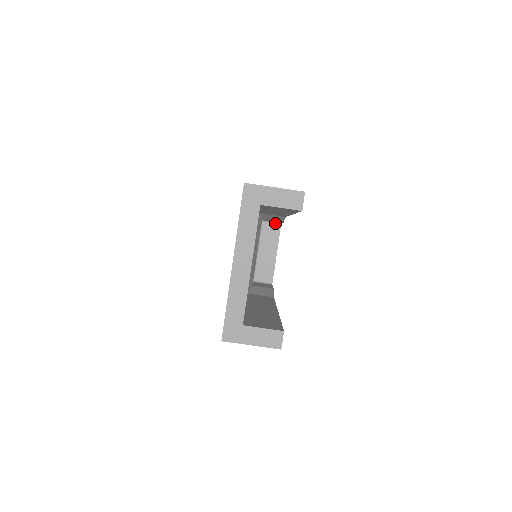
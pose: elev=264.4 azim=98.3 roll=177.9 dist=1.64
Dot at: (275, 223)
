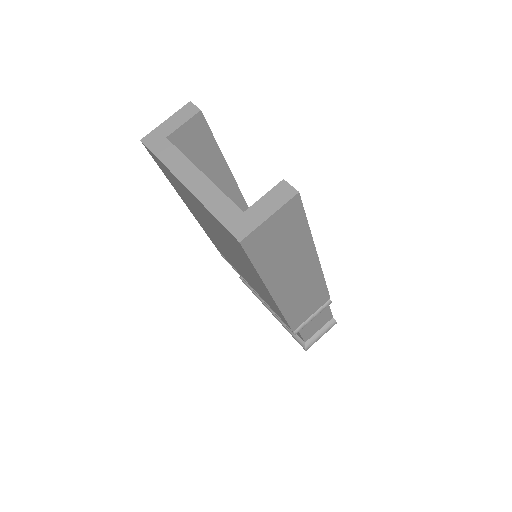
Dot at: occluded
